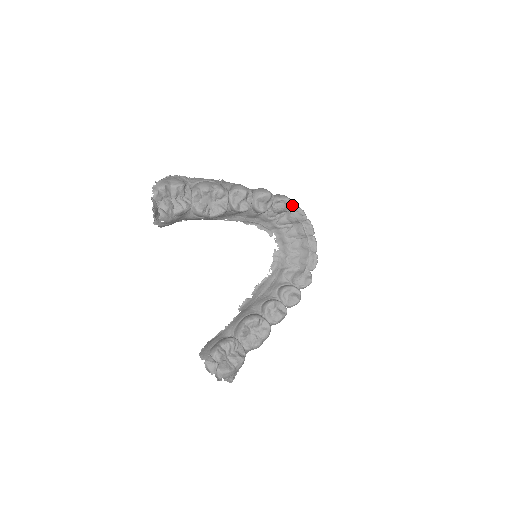
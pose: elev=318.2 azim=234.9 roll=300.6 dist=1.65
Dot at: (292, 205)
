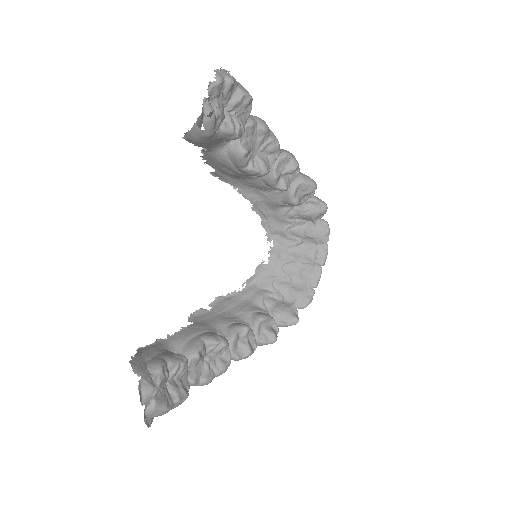
Dot at: (322, 216)
